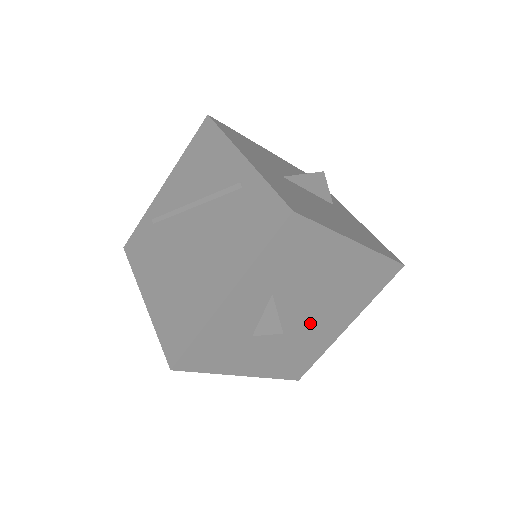
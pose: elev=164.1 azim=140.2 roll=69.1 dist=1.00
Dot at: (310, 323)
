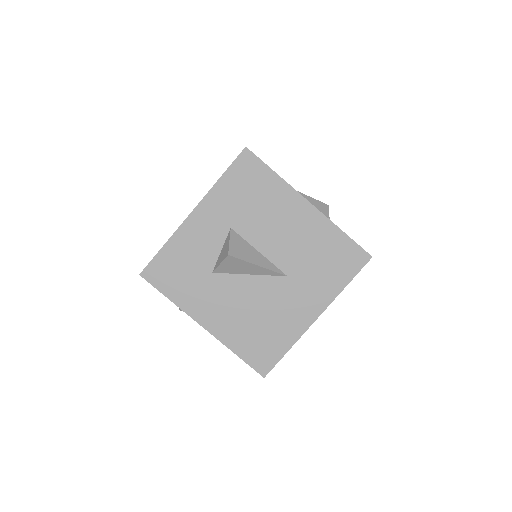
Dot at: (271, 288)
